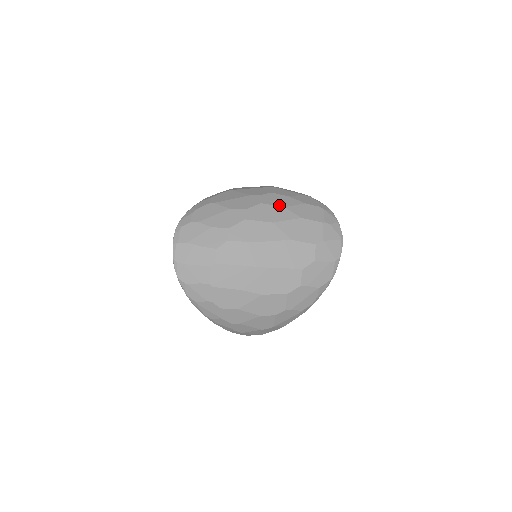
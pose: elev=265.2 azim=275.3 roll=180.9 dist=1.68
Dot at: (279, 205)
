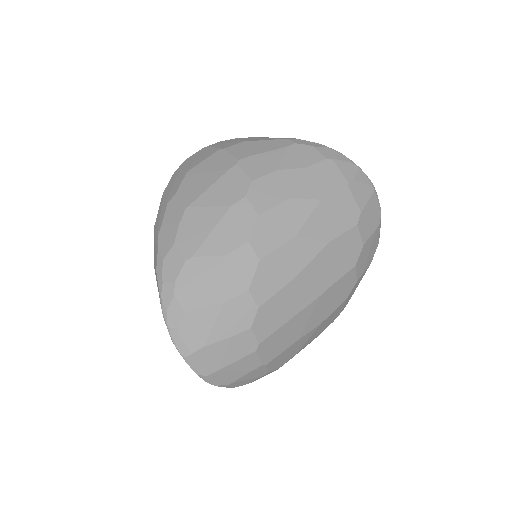
Dot at: (282, 200)
